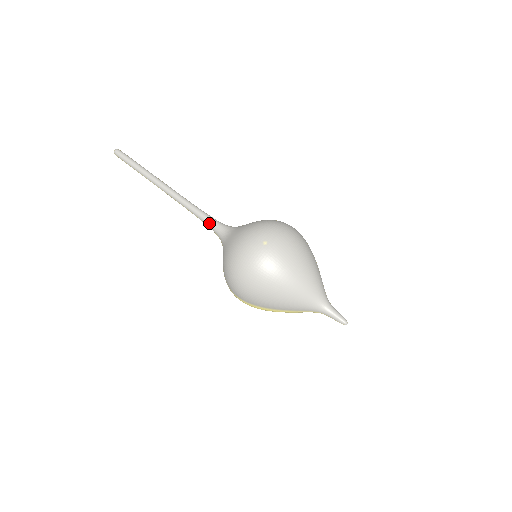
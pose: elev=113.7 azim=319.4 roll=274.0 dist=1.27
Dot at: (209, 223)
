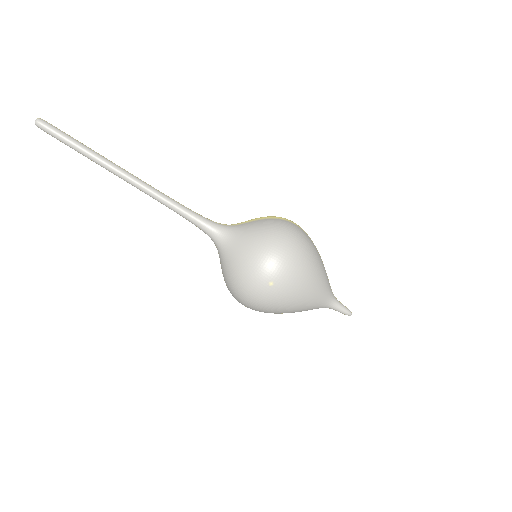
Dot at: (196, 225)
